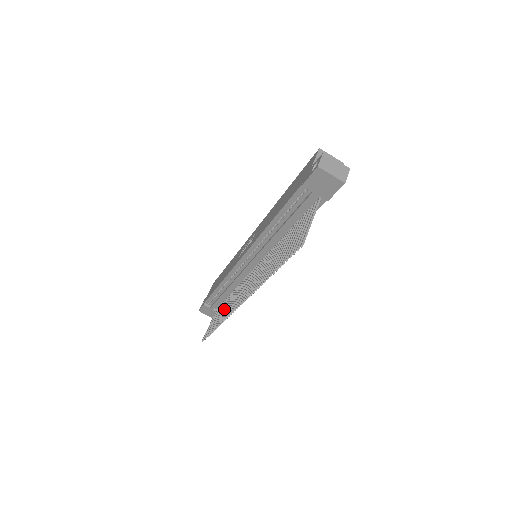
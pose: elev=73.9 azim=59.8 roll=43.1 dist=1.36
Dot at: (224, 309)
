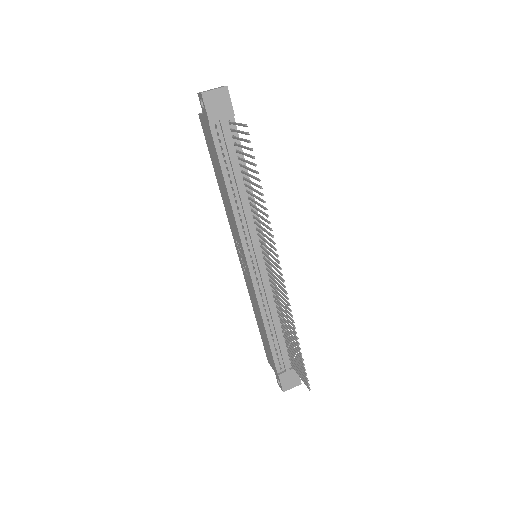
Dot at: (288, 332)
